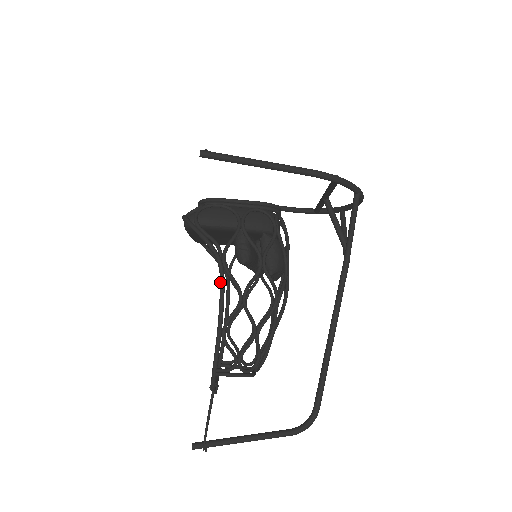
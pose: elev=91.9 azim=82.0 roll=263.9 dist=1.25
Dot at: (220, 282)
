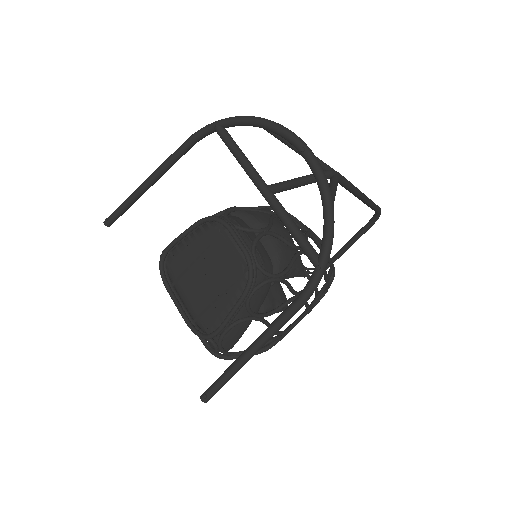
Dot at: occluded
